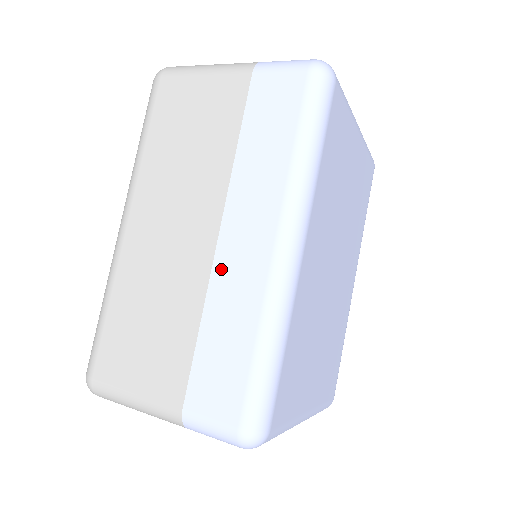
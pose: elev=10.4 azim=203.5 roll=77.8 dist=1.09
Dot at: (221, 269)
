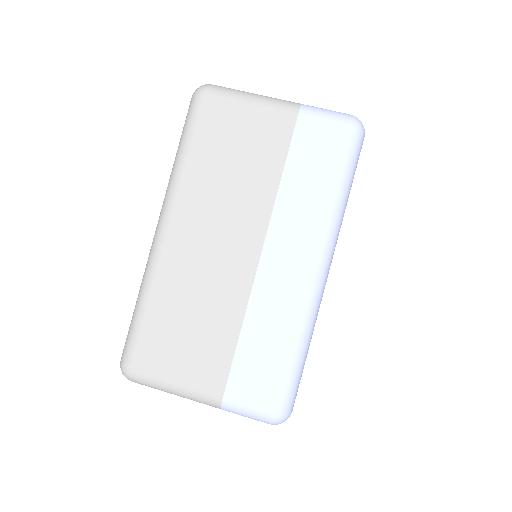
Dot at: (262, 284)
